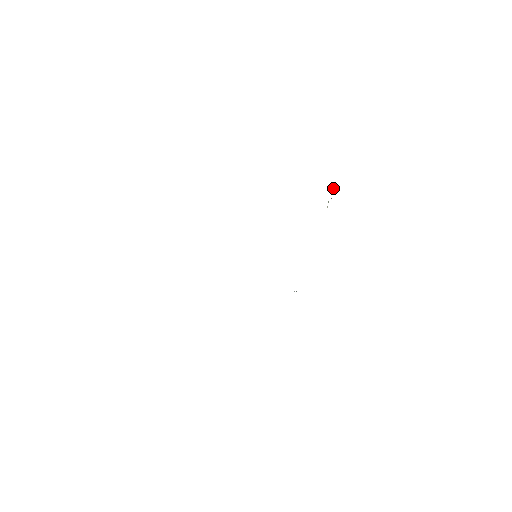
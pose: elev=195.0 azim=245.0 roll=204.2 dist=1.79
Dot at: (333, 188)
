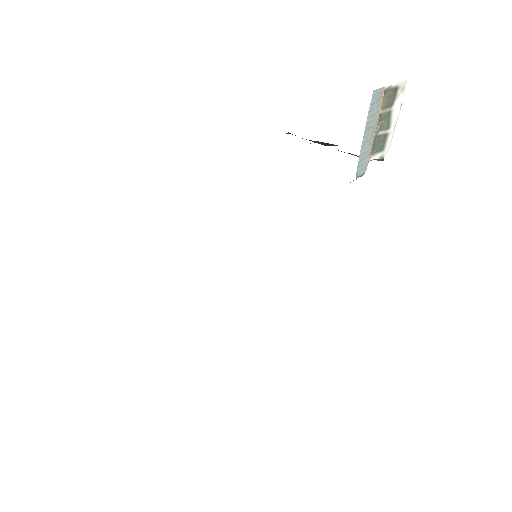
Dot at: (399, 110)
